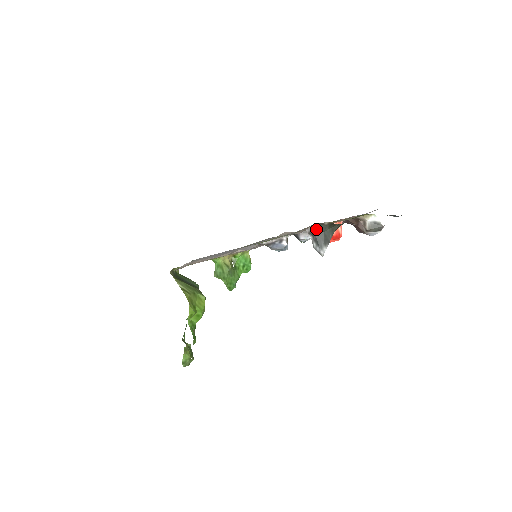
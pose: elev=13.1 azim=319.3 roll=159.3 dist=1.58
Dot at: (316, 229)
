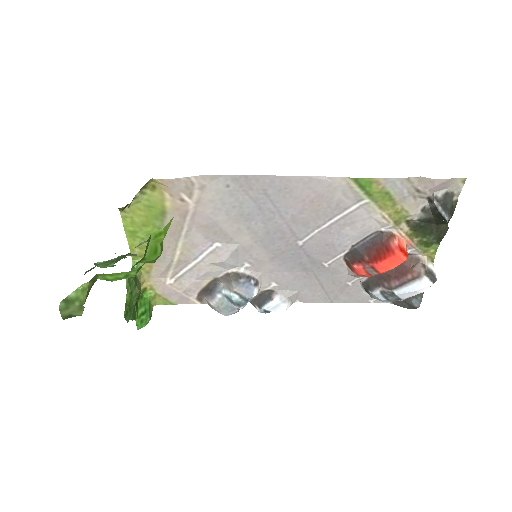
Dot at: (445, 197)
